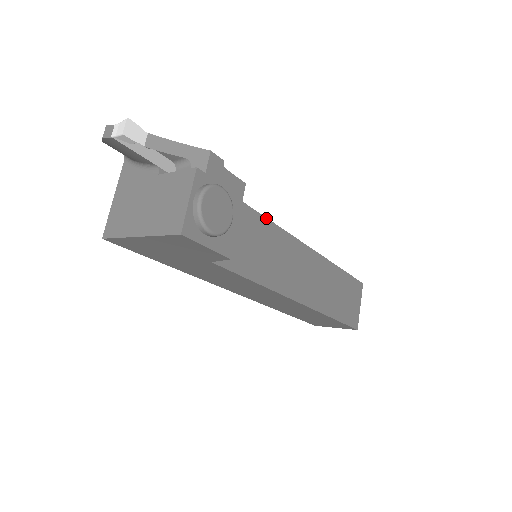
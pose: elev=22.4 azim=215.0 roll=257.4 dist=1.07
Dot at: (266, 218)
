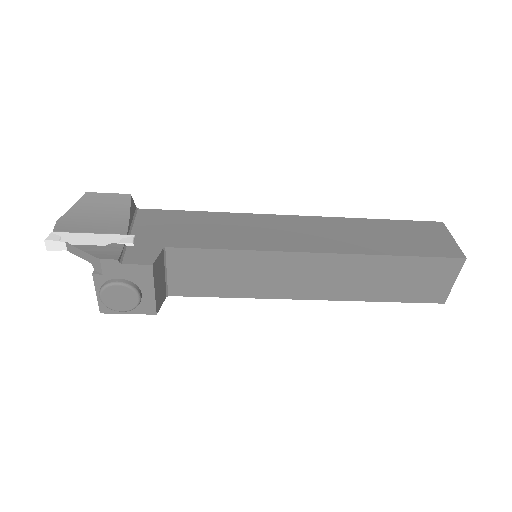
Dot at: (229, 250)
